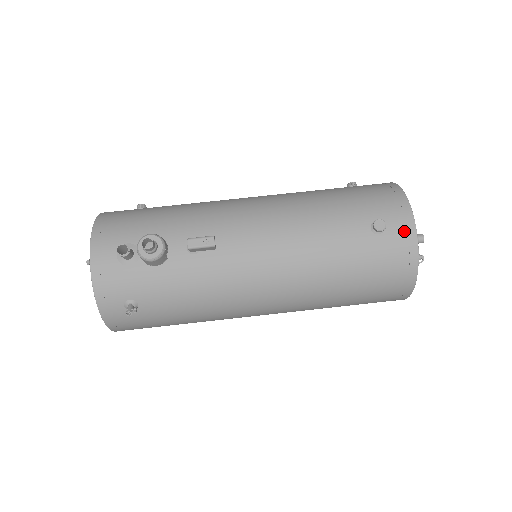
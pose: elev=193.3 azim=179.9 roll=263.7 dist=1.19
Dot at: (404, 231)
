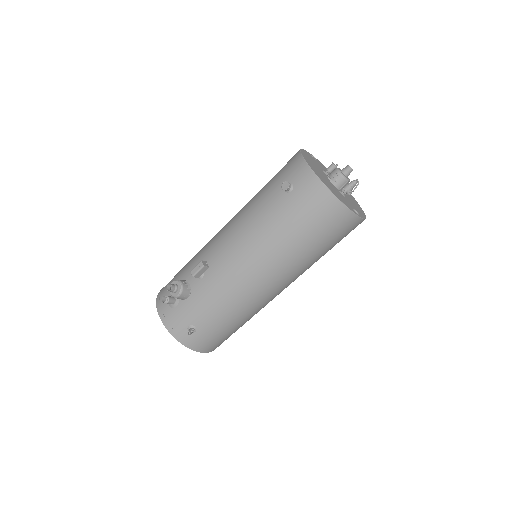
Dot at: (305, 177)
